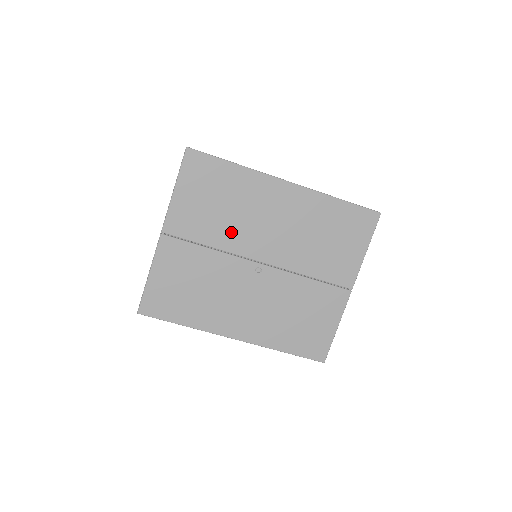
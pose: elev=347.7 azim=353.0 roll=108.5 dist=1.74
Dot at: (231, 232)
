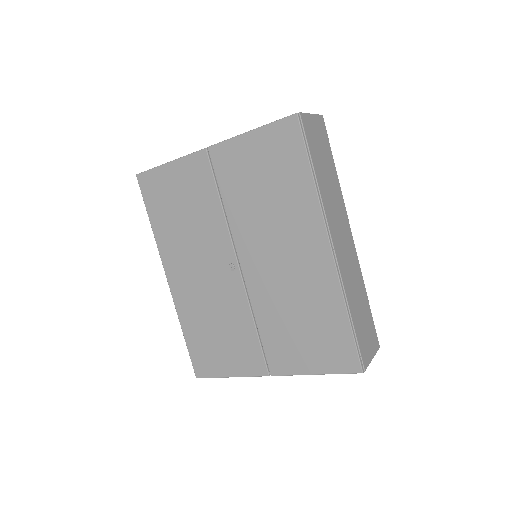
Dot at: (248, 217)
